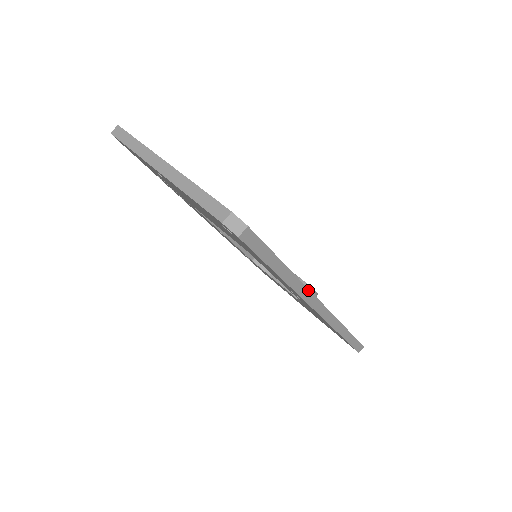
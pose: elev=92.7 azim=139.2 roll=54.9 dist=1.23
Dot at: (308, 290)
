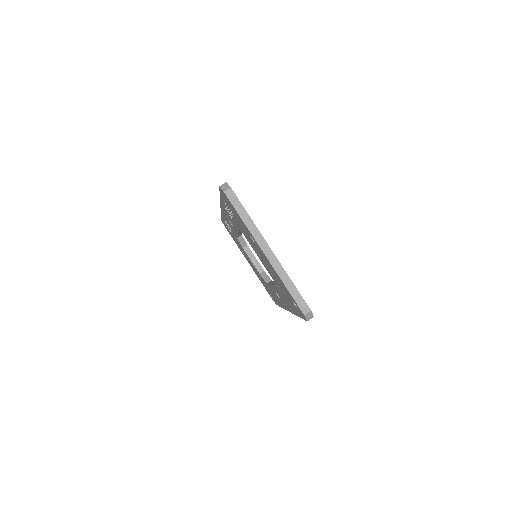
Dot at: occluded
